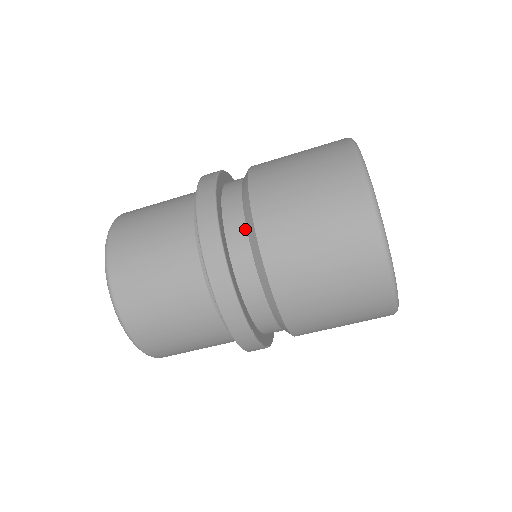
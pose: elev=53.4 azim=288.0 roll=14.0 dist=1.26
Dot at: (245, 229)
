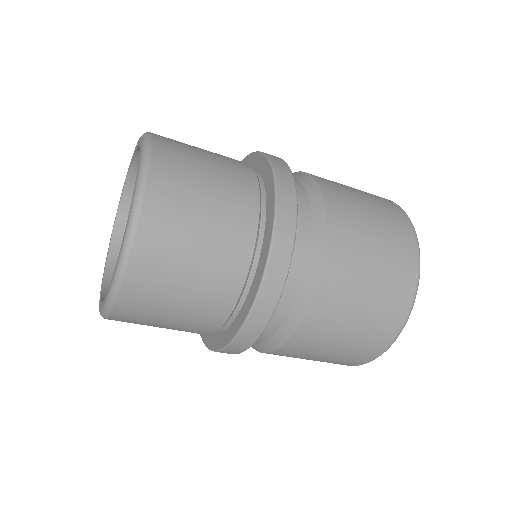
Dot at: (285, 317)
